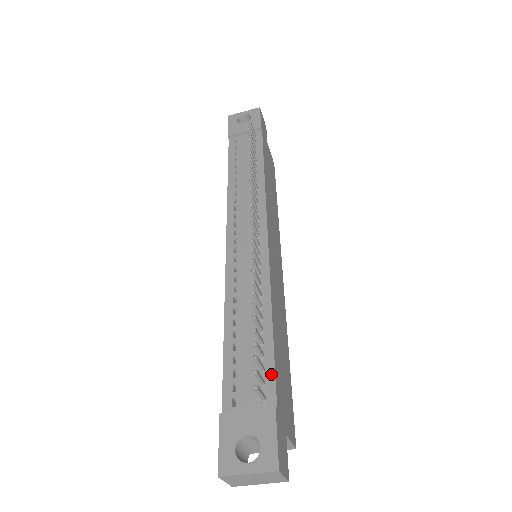
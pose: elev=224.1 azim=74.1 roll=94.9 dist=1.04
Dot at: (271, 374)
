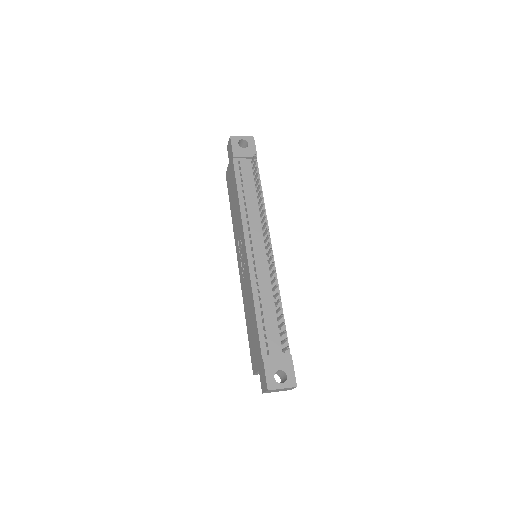
Dot at: occluded
